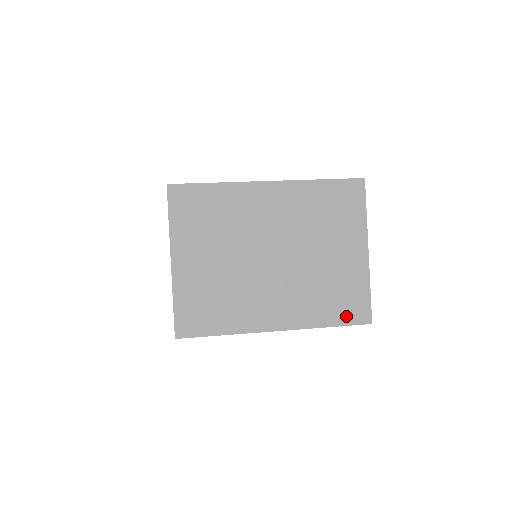
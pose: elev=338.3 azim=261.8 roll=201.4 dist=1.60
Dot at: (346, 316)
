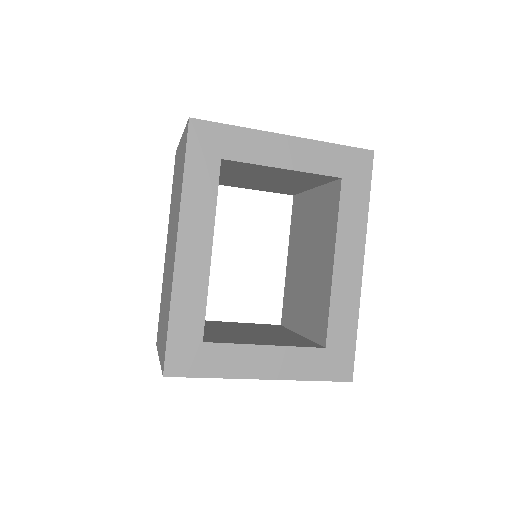
Dot at: occluded
